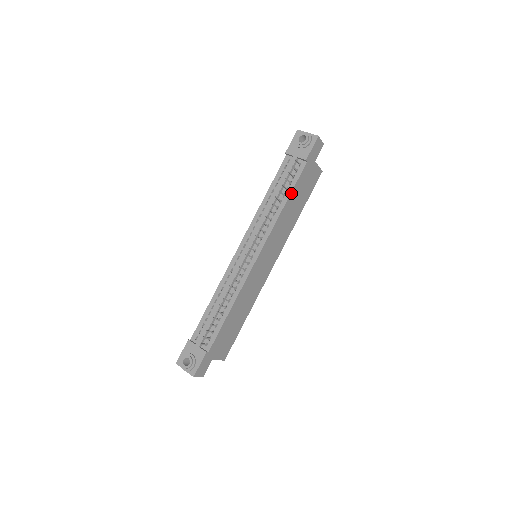
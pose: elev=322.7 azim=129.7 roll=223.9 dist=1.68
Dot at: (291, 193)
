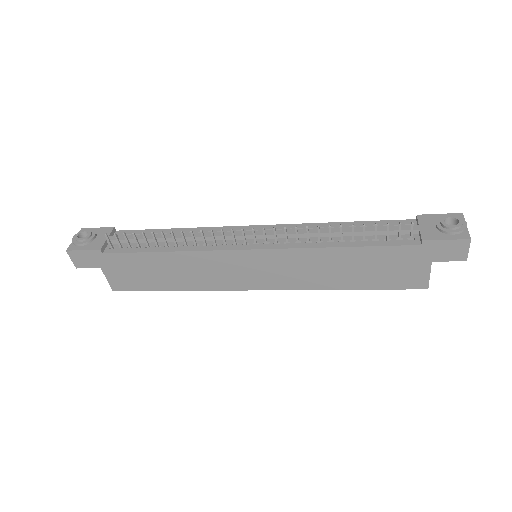
Dot at: (362, 247)
